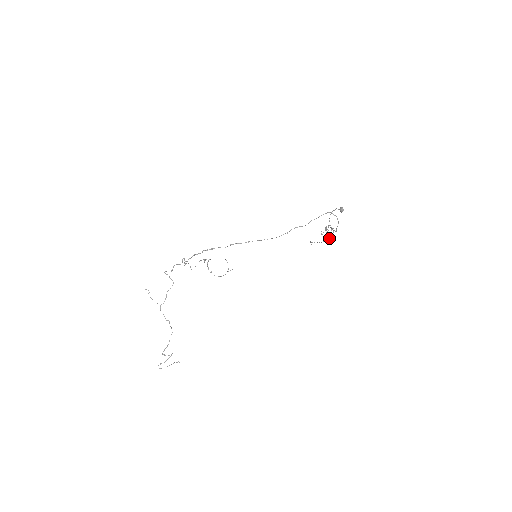
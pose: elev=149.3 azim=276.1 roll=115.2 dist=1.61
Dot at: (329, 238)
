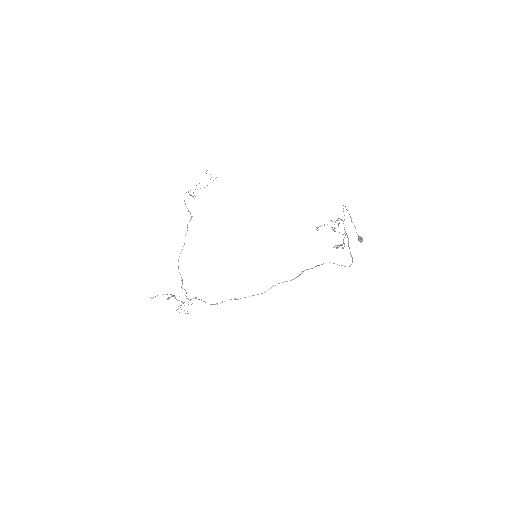
Dot at: (339, 232)
